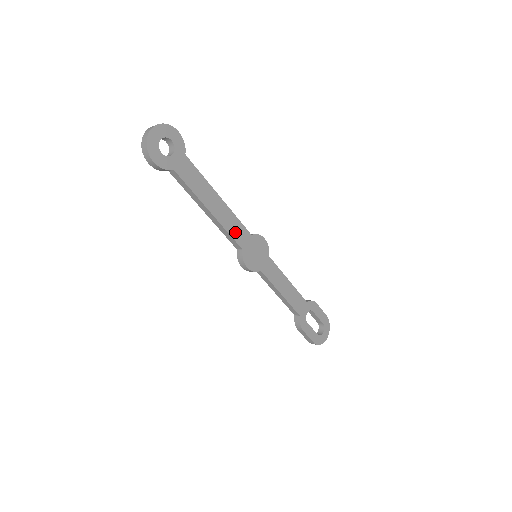
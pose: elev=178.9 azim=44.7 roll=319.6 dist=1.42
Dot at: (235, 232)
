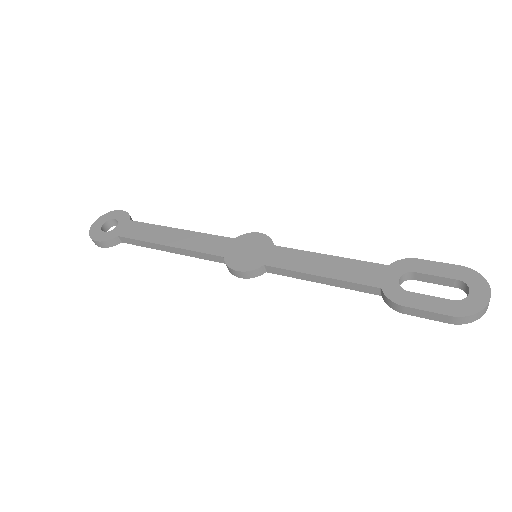
Dot at: (207, 247)
